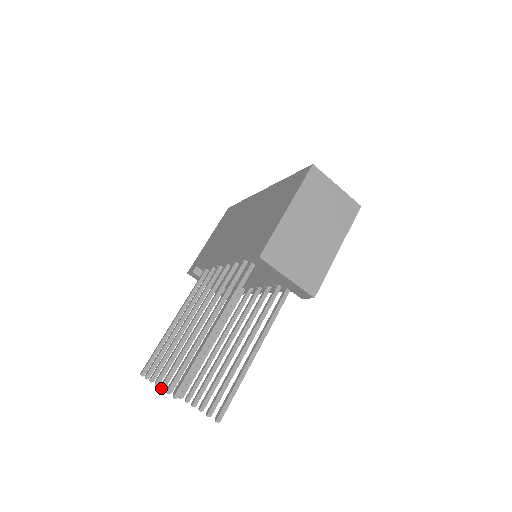
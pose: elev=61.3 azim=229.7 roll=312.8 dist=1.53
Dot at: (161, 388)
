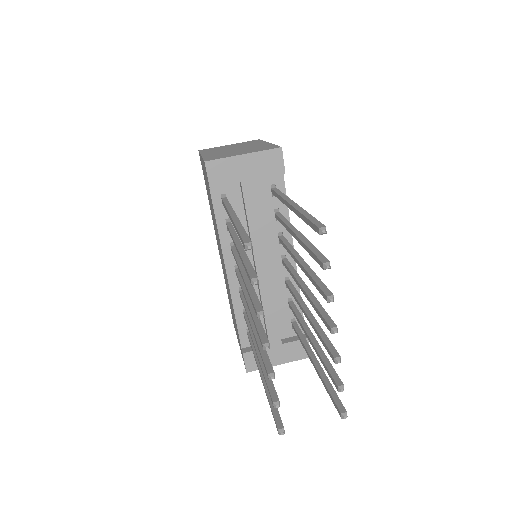
Dot at: (258, 314)
